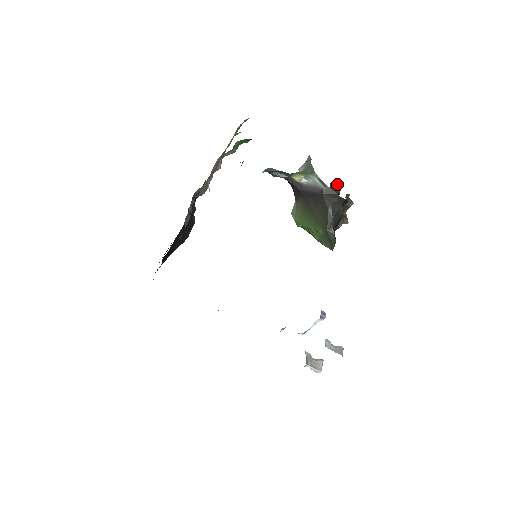
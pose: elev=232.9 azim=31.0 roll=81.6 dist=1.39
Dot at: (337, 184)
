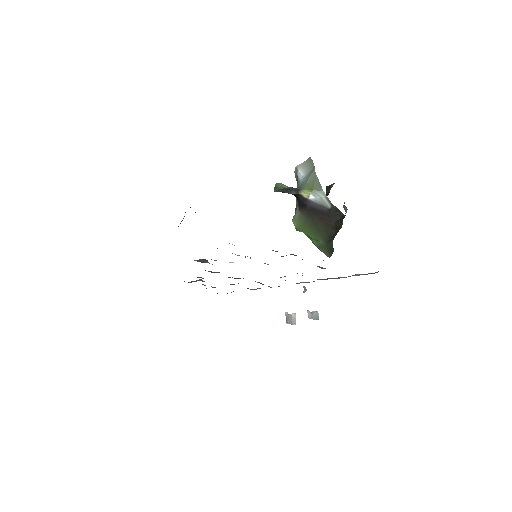
Dot at: (331, 184)
